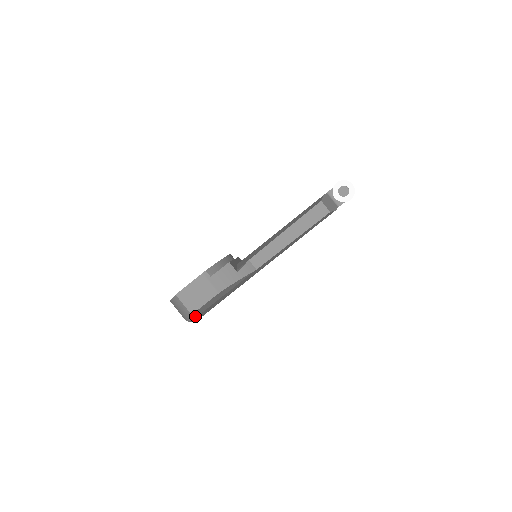
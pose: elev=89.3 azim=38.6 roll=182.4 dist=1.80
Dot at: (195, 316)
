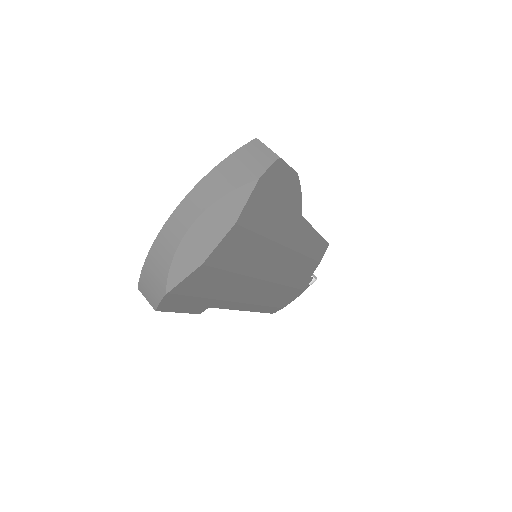
Dot at: (267, 178)
